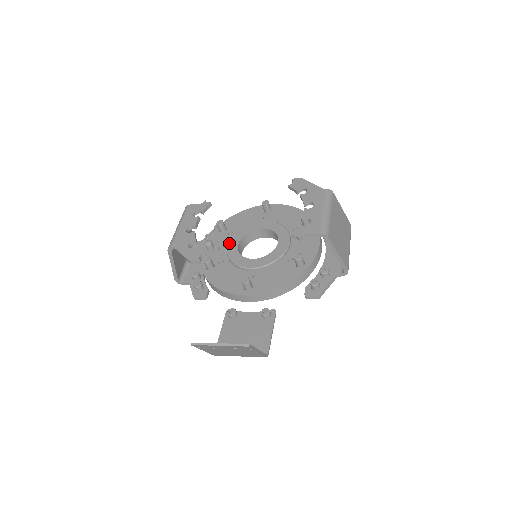
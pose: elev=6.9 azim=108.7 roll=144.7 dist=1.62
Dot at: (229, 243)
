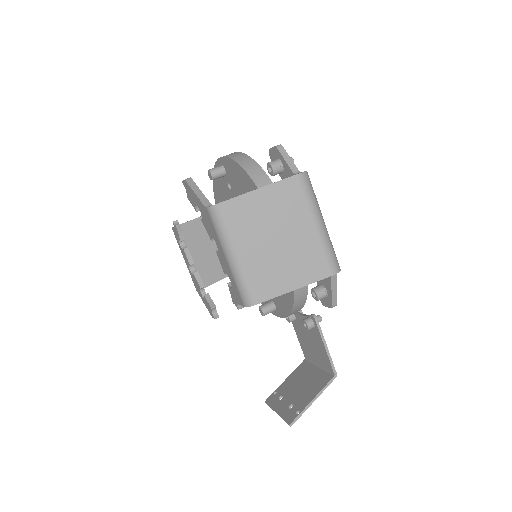
Dot at: occluded
